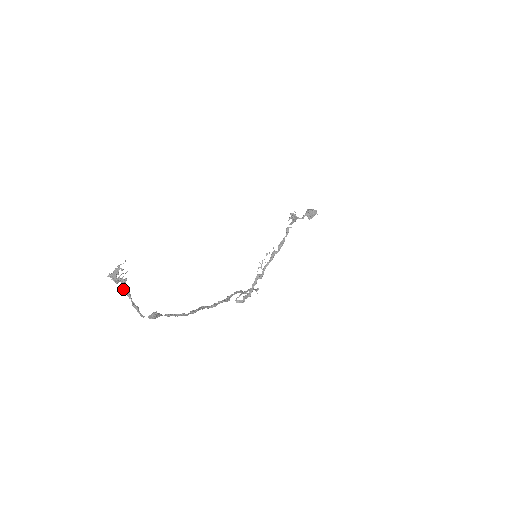
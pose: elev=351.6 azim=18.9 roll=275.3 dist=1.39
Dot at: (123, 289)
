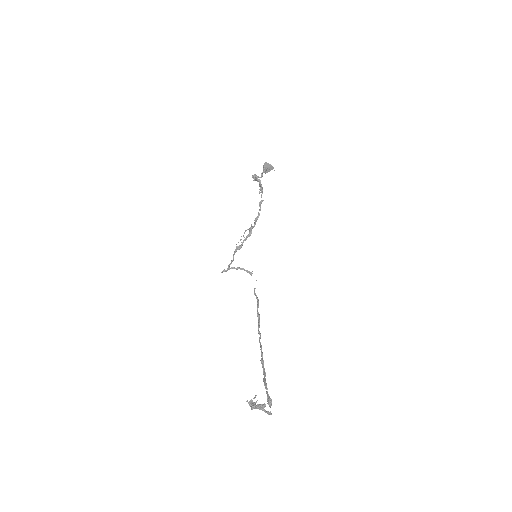
Dot at: (262, 410)
